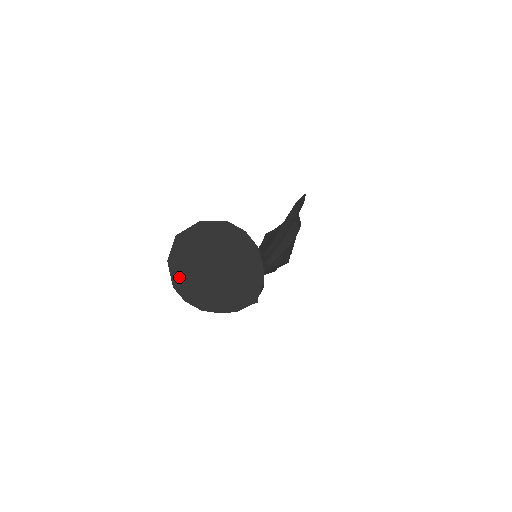
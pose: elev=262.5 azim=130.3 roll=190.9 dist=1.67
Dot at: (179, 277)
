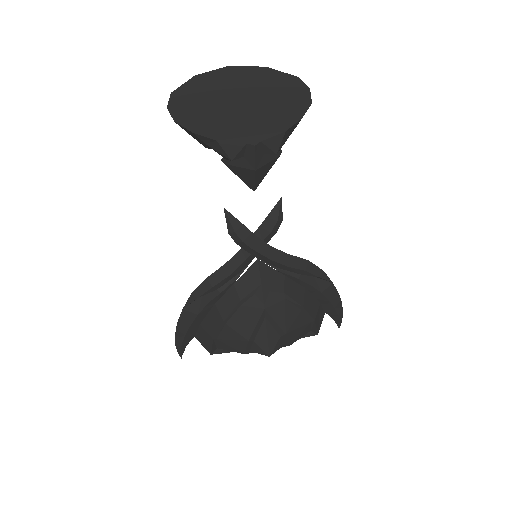
Dot at: (189, 89)
